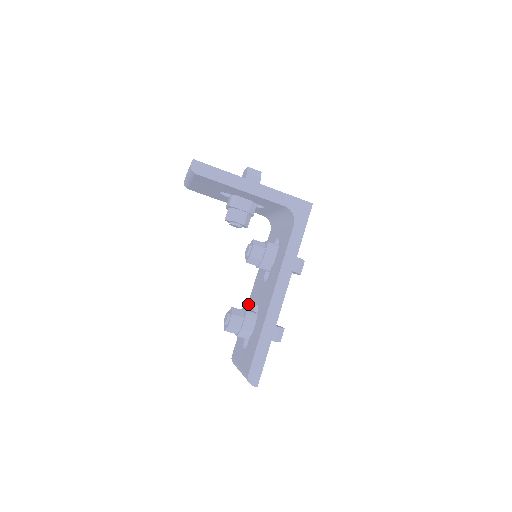
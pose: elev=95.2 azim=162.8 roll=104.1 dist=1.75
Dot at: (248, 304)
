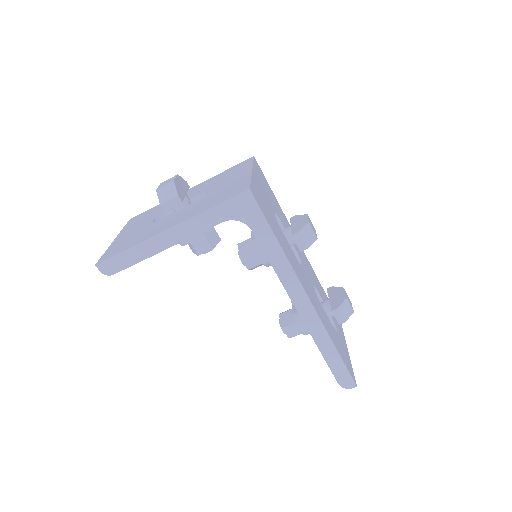
Dot at: occluded
